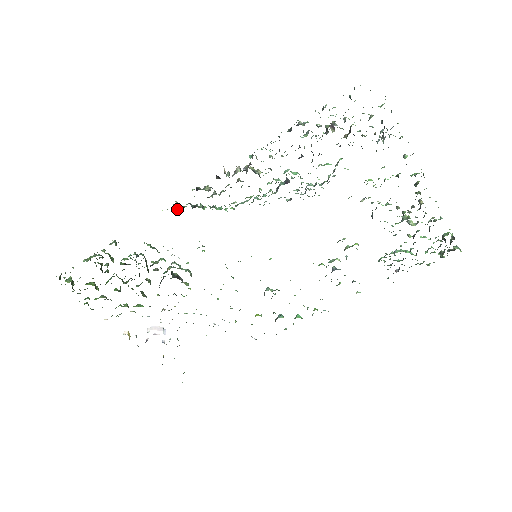
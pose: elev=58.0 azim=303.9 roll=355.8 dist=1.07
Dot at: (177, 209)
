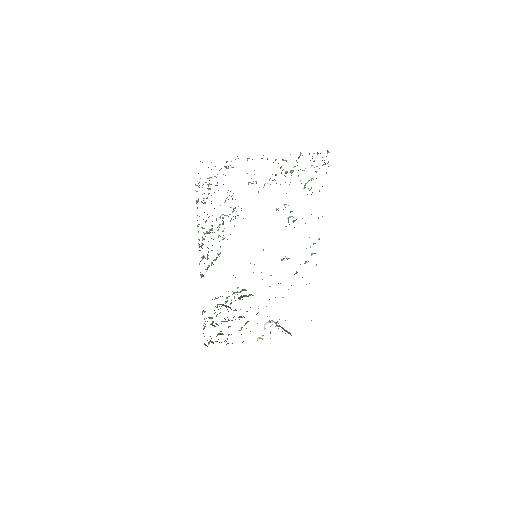
Dot at: occluded
